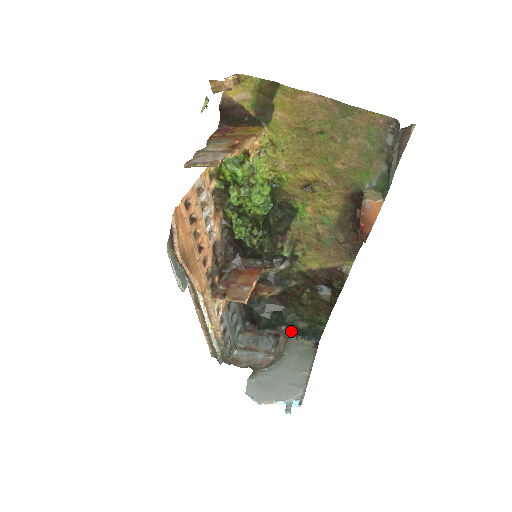
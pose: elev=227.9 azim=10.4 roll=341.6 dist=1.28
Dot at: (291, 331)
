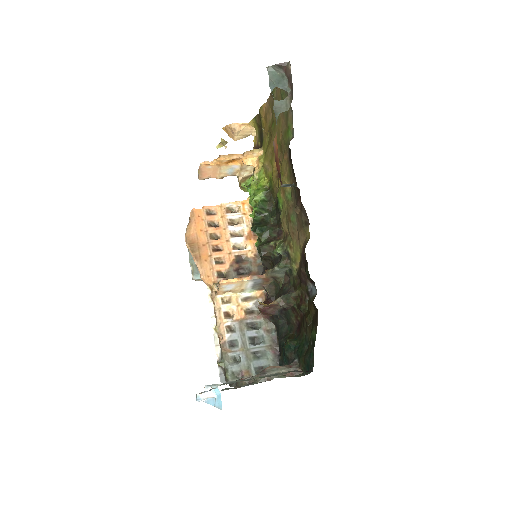
Dot at: (301, 365)
